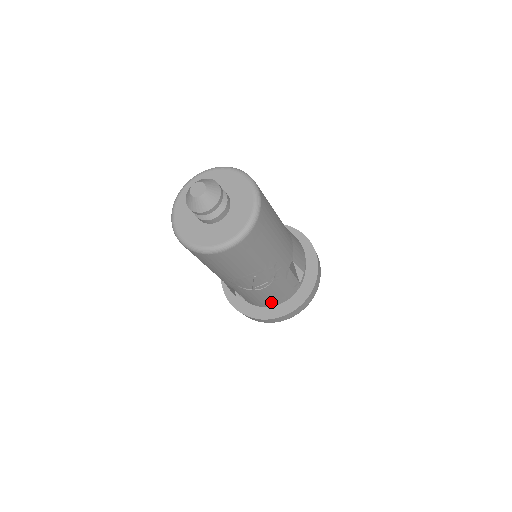
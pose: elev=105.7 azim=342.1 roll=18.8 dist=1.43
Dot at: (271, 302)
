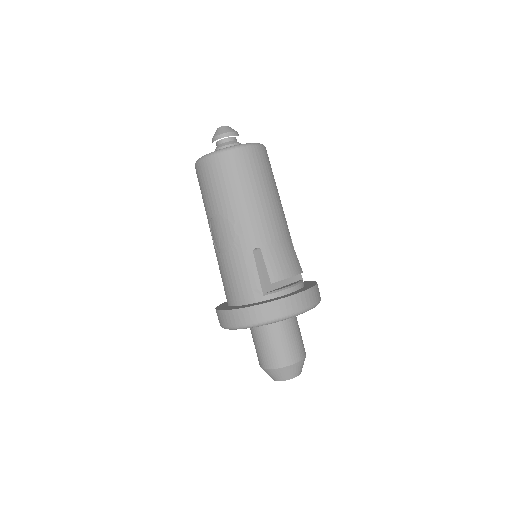
Dot at: (232, 294)
